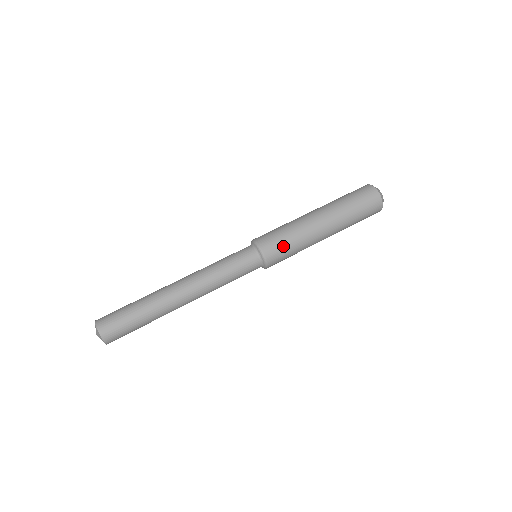
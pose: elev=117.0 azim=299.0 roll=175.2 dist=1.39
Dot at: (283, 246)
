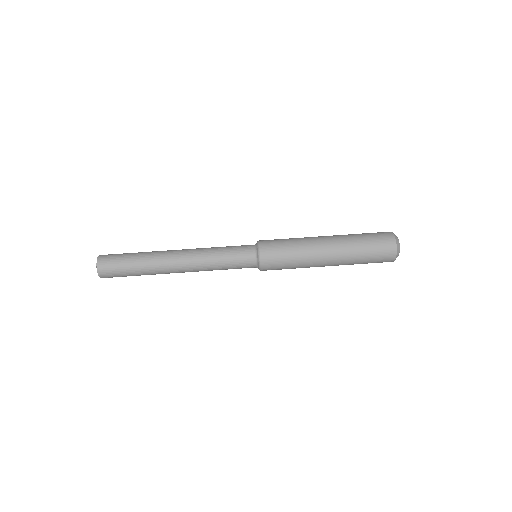
Dot at: (281, 269)
